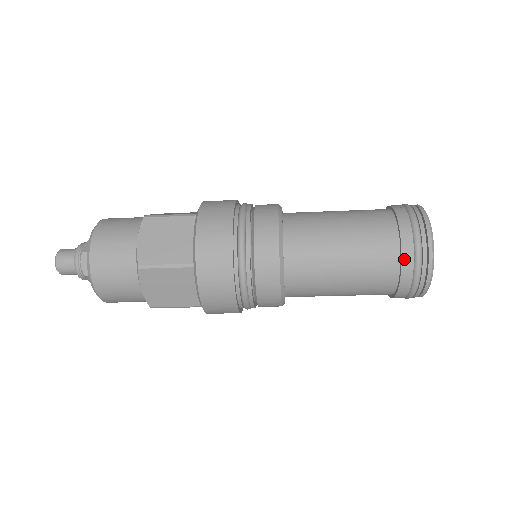
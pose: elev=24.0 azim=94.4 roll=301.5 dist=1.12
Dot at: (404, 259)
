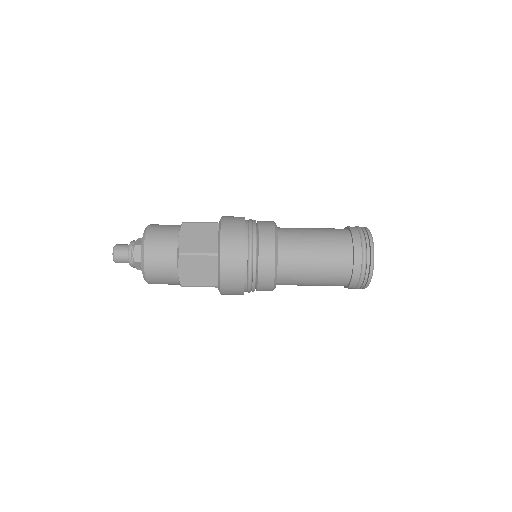
Dot at: (351, 285)
